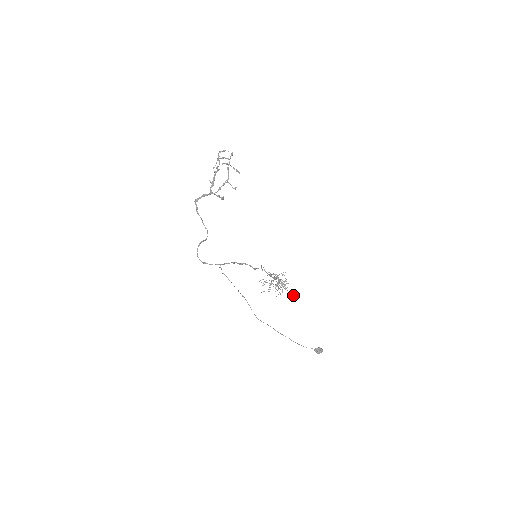
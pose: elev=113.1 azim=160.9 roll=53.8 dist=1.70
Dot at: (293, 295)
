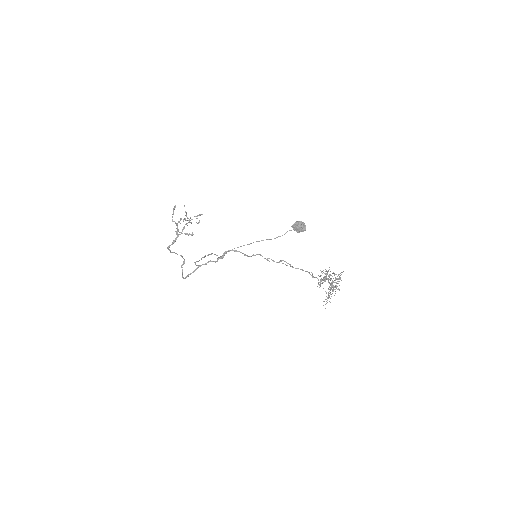
Dot at: (341, 272)
